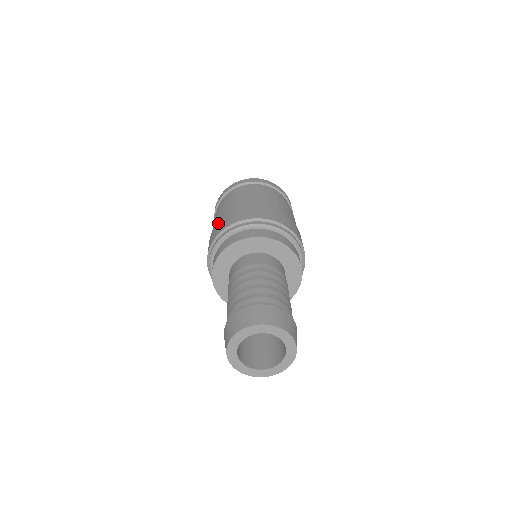
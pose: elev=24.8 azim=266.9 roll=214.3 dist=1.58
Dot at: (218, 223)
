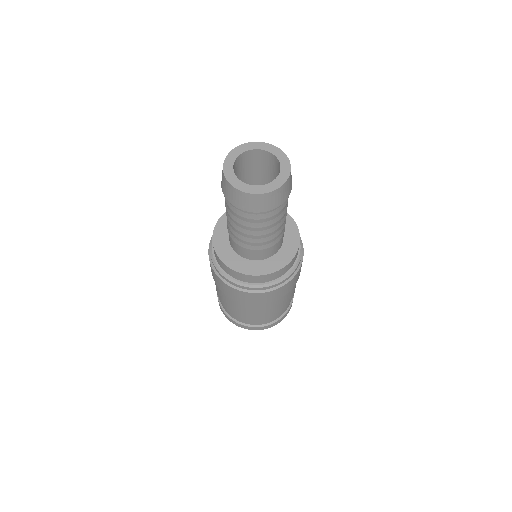
Dot at: occluded
